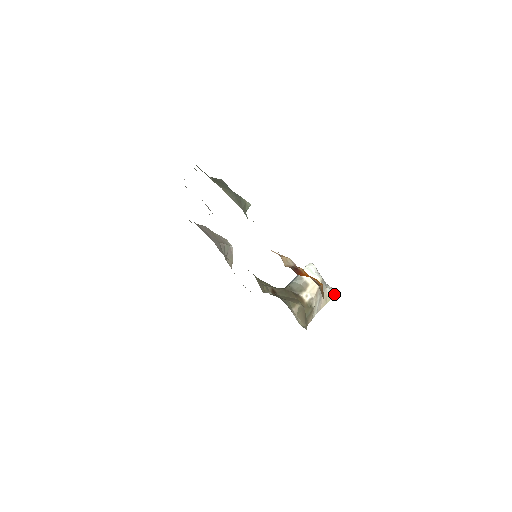
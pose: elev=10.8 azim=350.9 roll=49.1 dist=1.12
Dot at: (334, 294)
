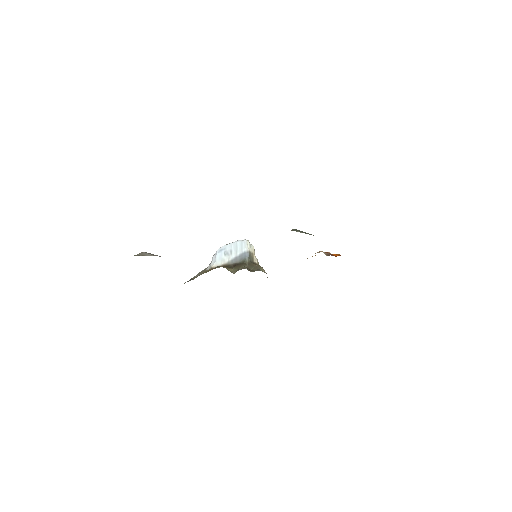
Dot at: occluded
